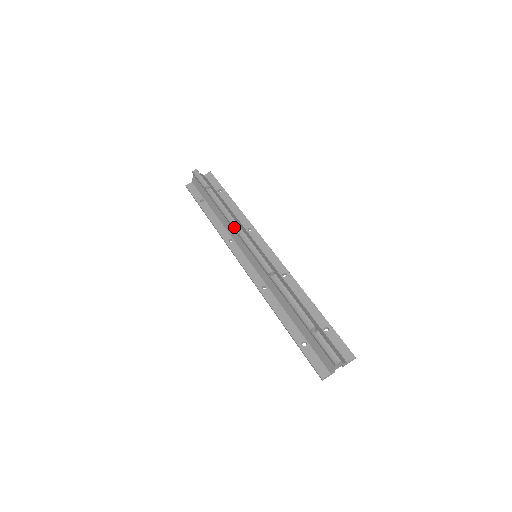
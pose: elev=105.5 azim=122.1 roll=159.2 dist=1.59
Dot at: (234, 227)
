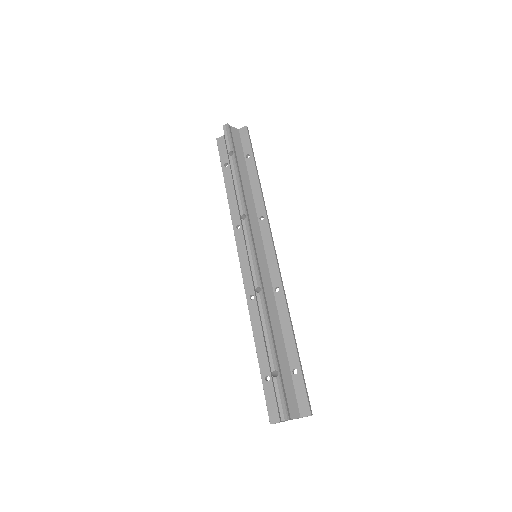
Dot at: occluded
